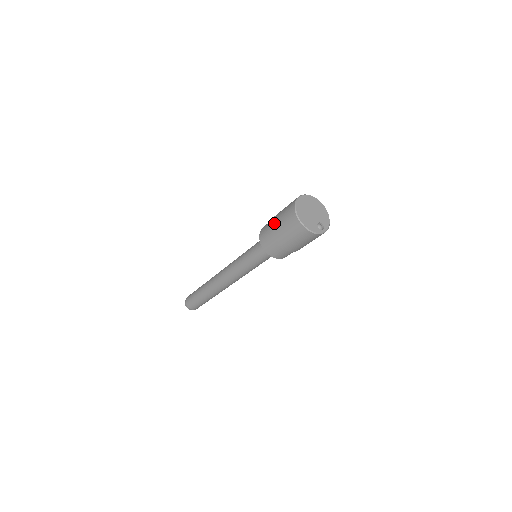
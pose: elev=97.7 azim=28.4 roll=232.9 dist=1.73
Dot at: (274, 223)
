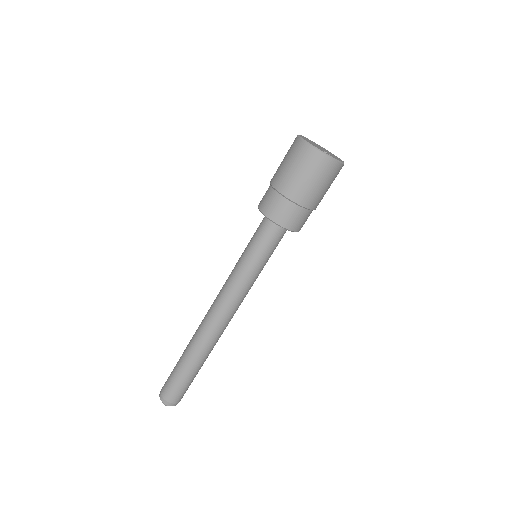
Dot at: occluded
